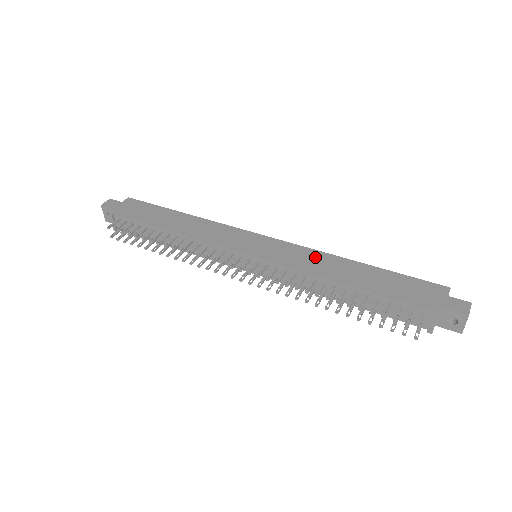
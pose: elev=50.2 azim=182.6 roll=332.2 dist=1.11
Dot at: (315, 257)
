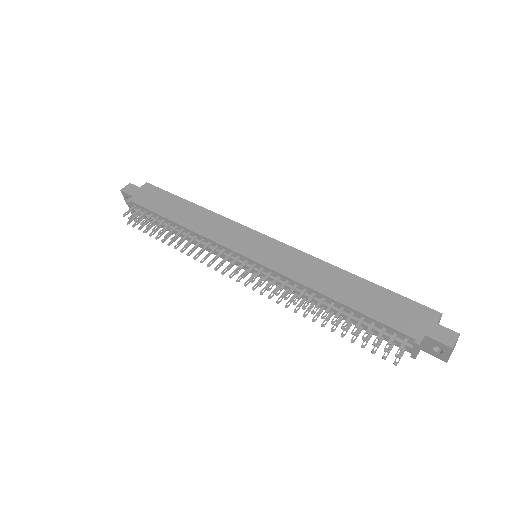
Dot at: (310, 265)
